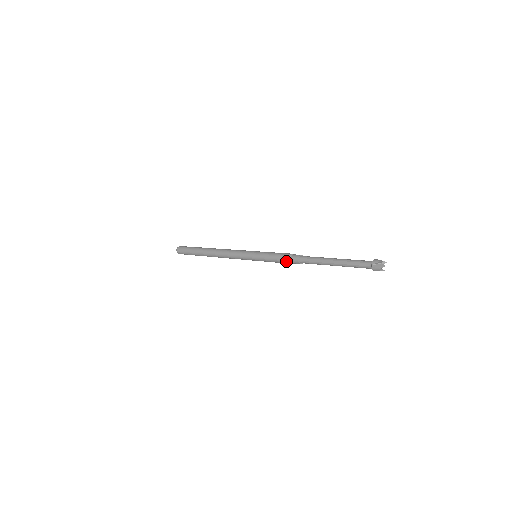
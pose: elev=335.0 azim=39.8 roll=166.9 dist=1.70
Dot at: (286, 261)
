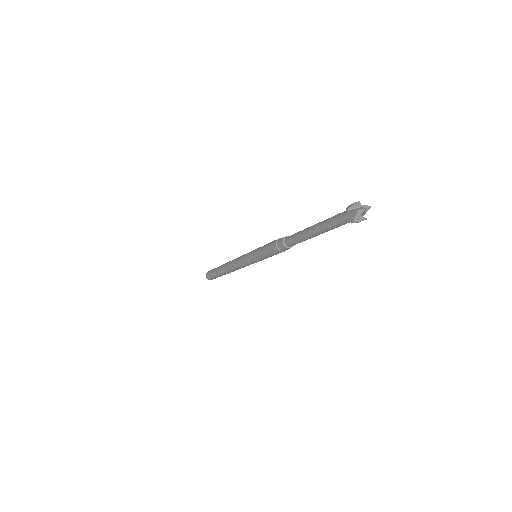
Dot at: (273, 248)
